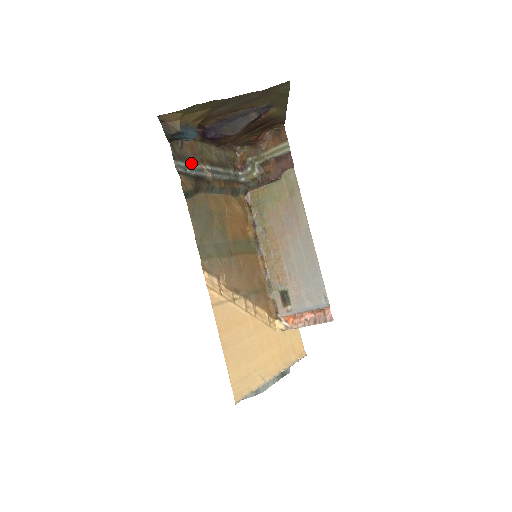
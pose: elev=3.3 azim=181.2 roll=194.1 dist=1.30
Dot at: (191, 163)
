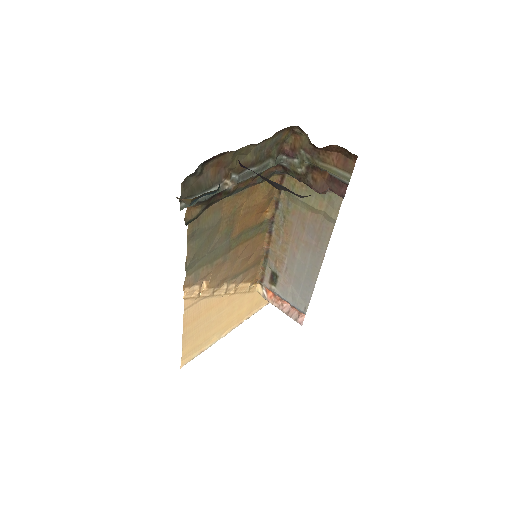
Dot at: (207, 189)
